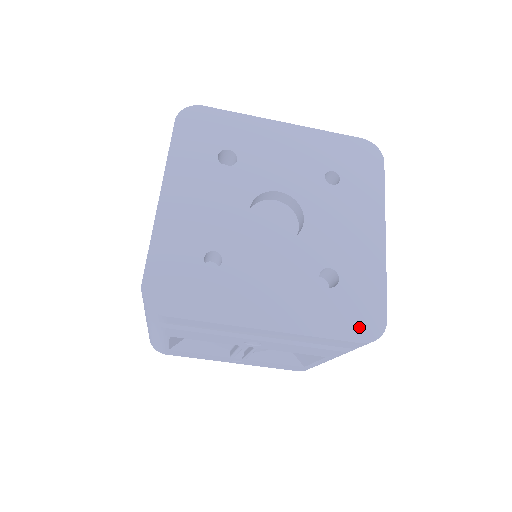
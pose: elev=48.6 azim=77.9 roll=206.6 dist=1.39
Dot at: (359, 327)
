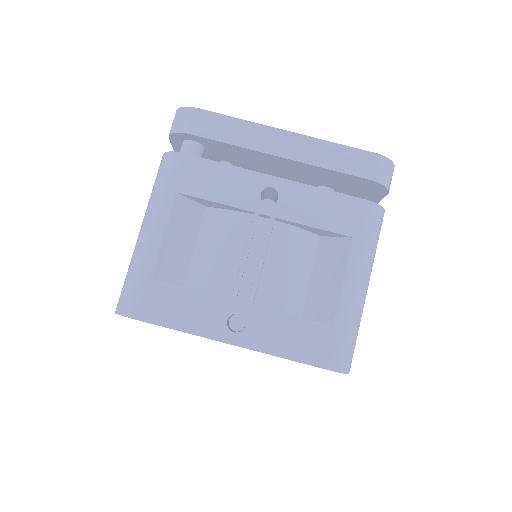
Dot at: occluded
